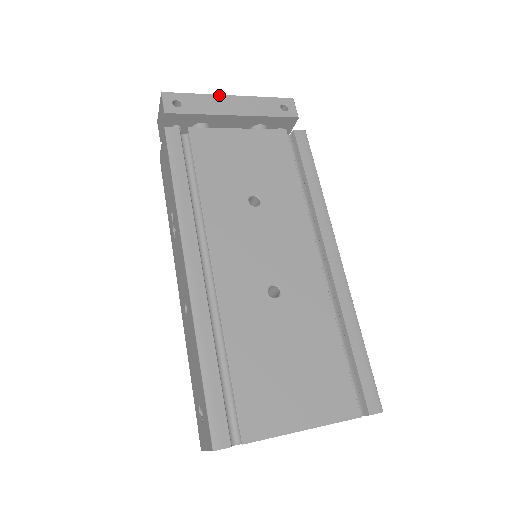
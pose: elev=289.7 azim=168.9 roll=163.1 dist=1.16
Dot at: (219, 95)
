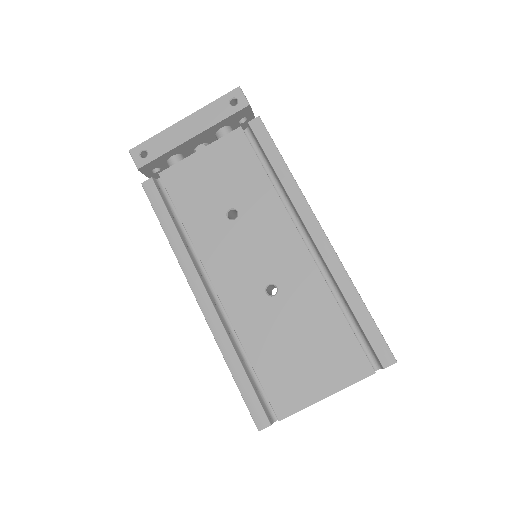
Dot at: (173, 125)
